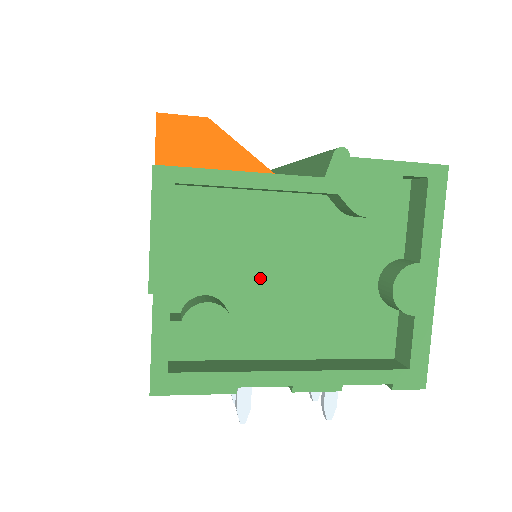
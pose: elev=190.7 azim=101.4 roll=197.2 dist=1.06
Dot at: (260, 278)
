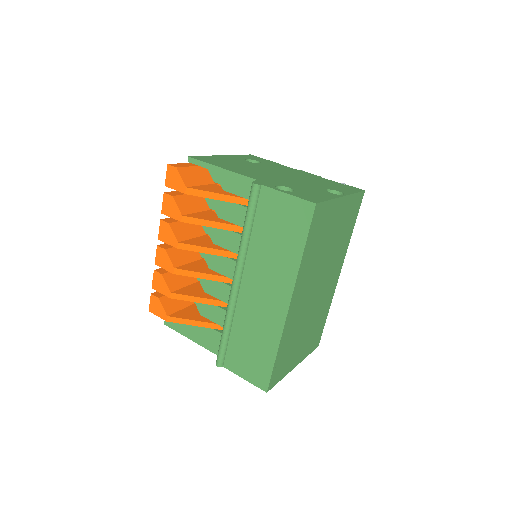
Dot at: occluded
